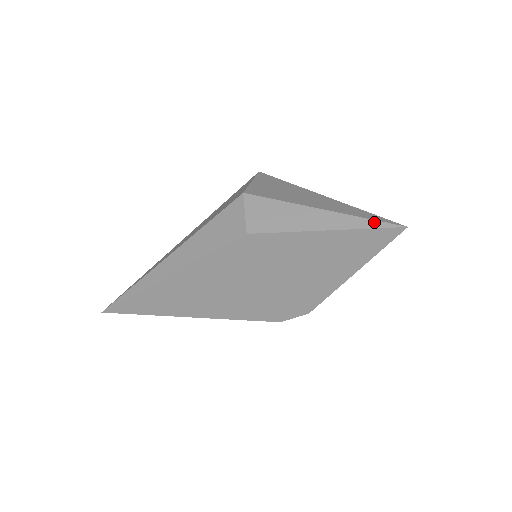
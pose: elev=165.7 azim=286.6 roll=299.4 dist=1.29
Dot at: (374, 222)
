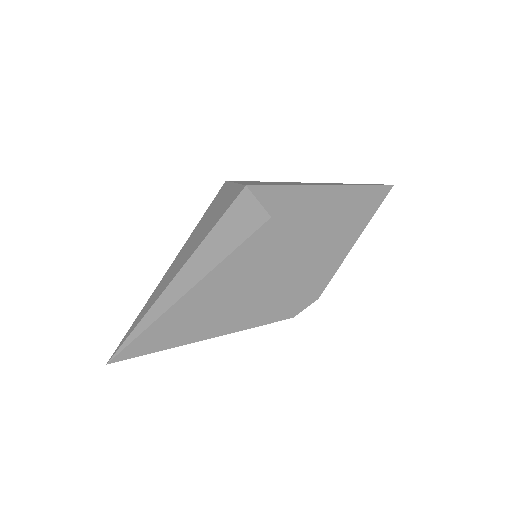
Dot at: (368, 186)
